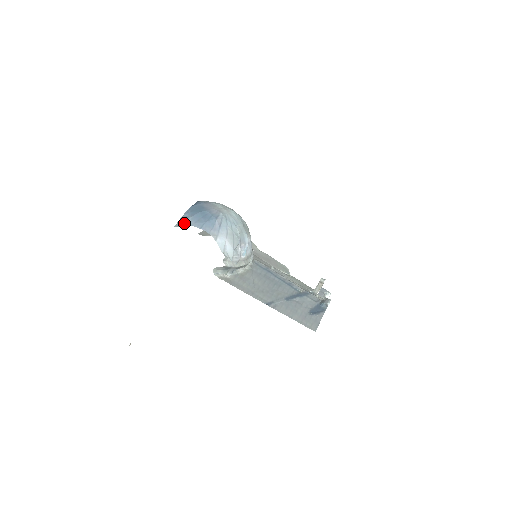
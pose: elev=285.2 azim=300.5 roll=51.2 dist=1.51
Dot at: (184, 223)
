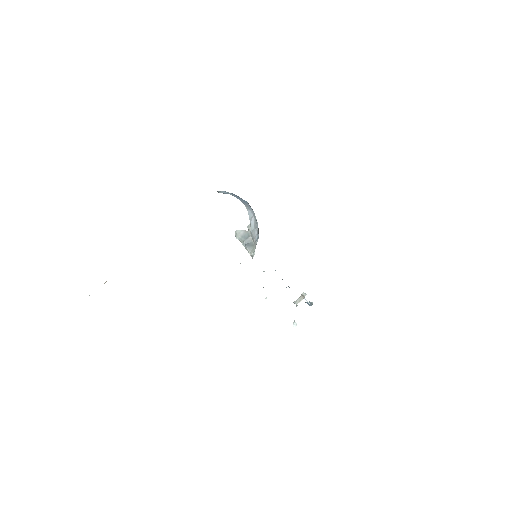
Dot at: (224, 192)
